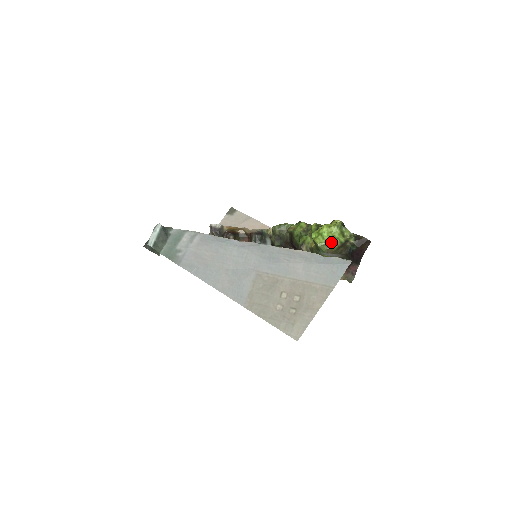
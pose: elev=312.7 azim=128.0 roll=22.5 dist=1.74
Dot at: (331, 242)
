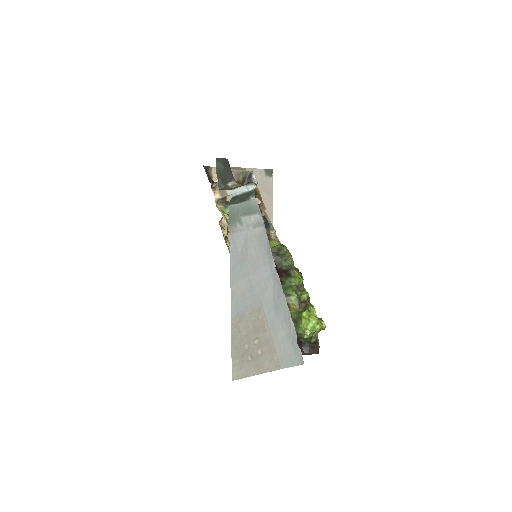
Dot at: (308, 334)
